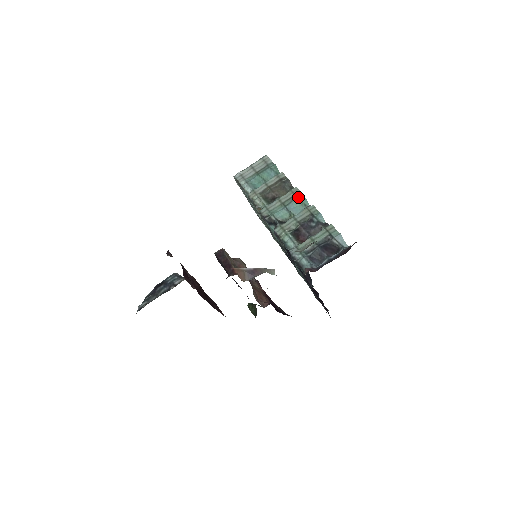
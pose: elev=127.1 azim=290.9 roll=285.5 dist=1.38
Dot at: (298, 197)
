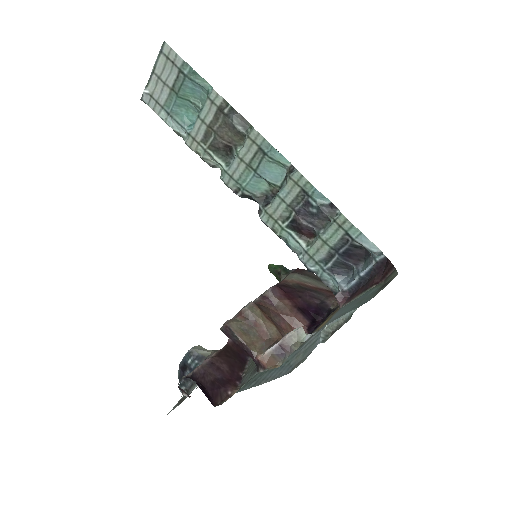
Dot at: (267, 153)
